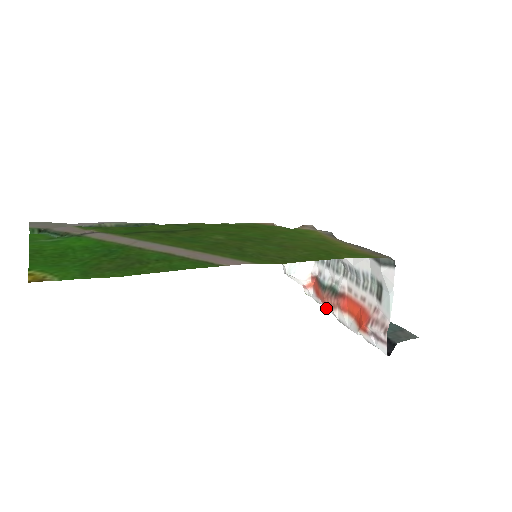
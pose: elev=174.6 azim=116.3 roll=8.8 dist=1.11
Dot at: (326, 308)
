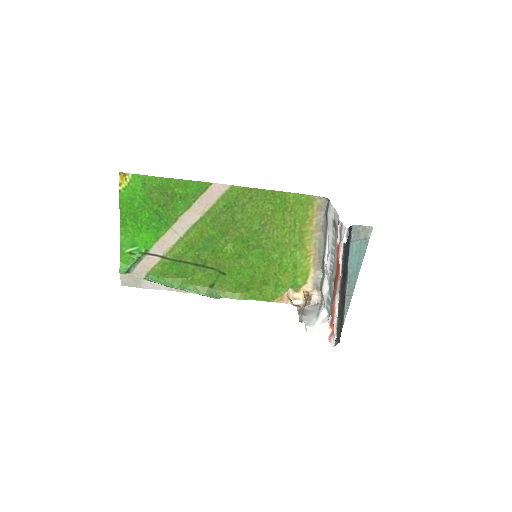
Dot at: (335, 308)
